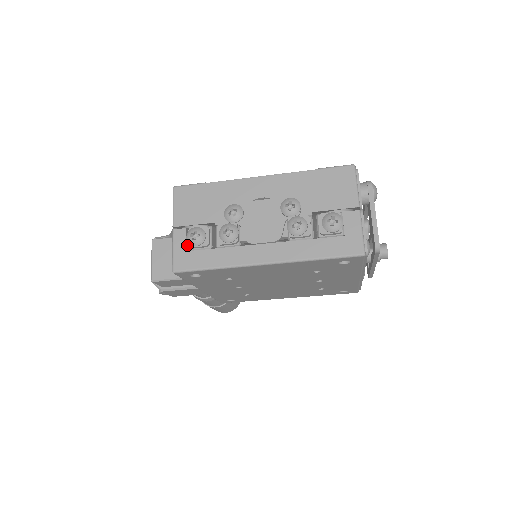
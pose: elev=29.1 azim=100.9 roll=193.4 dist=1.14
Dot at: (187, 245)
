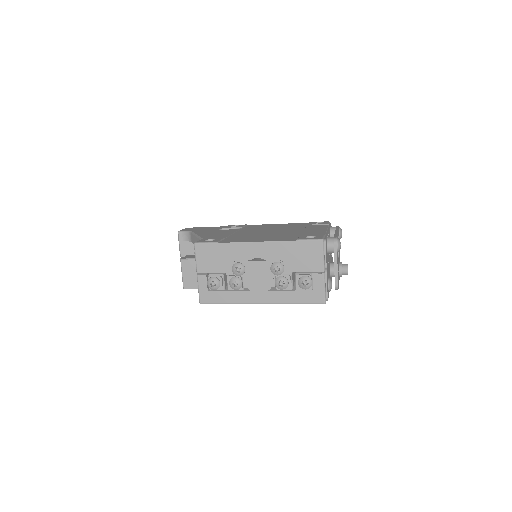
Dot at: occluded
